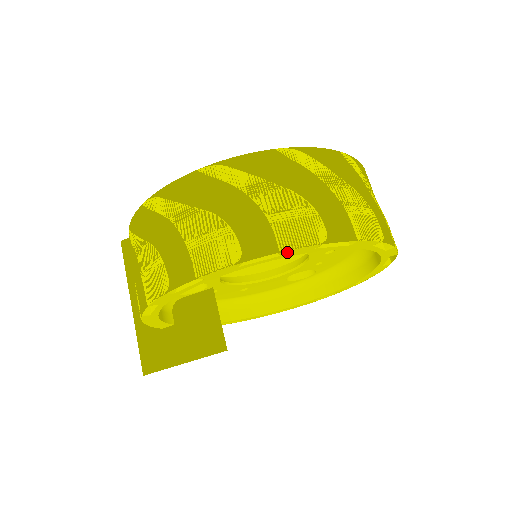
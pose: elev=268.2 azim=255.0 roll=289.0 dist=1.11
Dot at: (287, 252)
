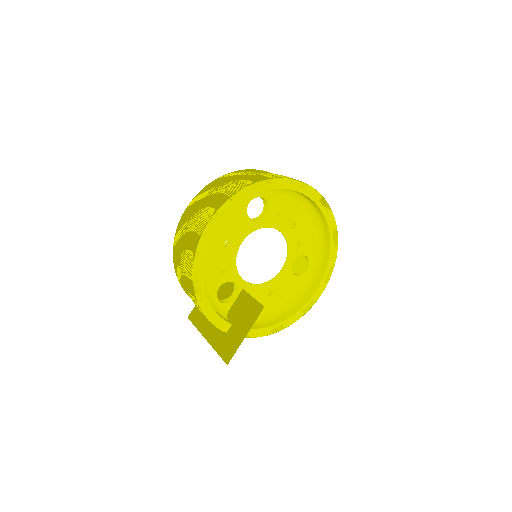
Dot at: (236, 197)
